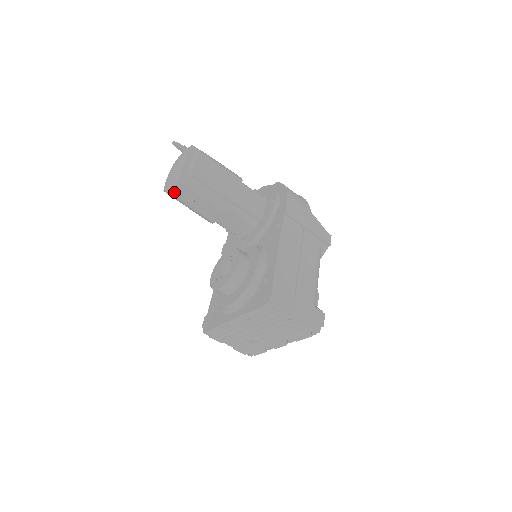
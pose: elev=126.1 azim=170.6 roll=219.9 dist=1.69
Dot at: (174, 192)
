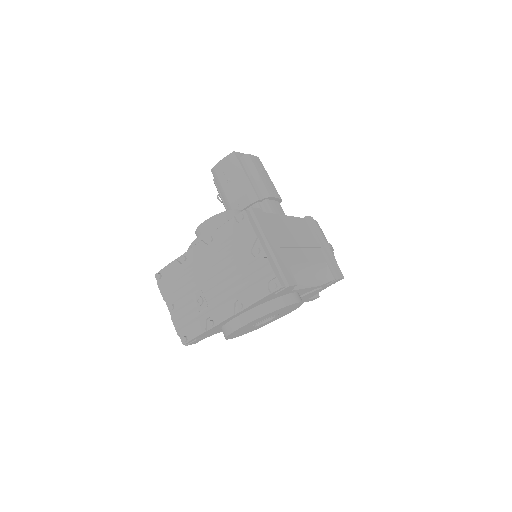
Dot at: (219, 169)
